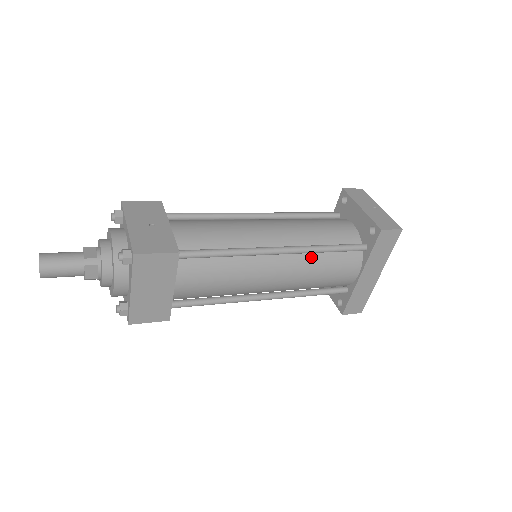
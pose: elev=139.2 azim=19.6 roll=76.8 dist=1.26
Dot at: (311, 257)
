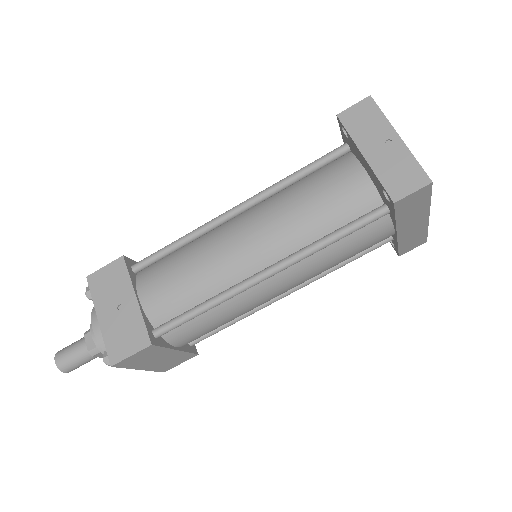
Dot at: (313, 255)
